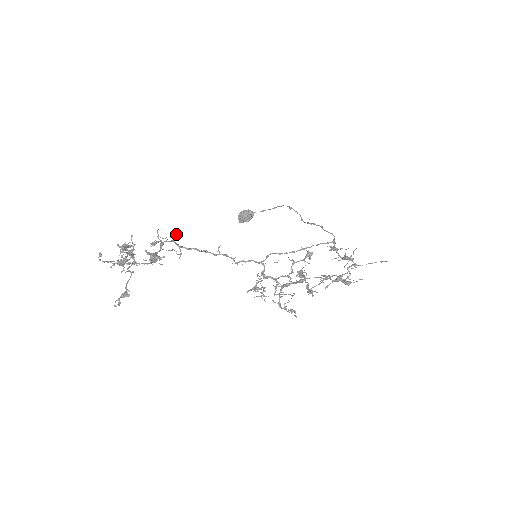
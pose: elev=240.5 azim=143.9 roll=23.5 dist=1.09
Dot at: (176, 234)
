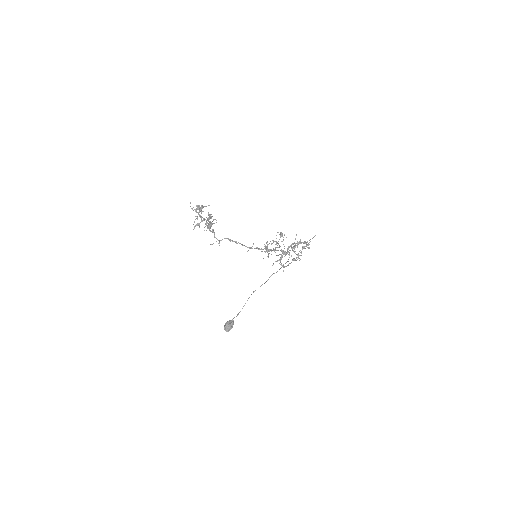
Dot at: (213, 230)
